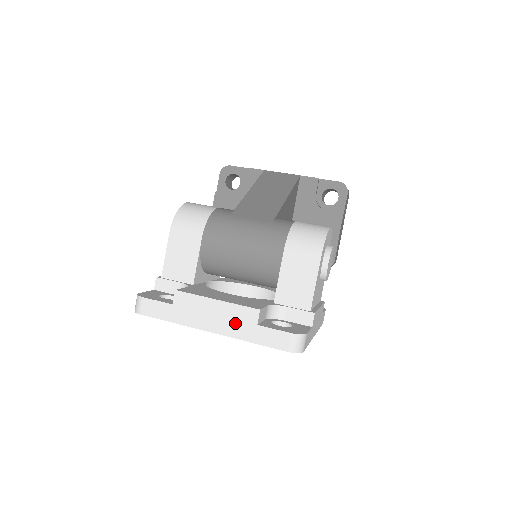
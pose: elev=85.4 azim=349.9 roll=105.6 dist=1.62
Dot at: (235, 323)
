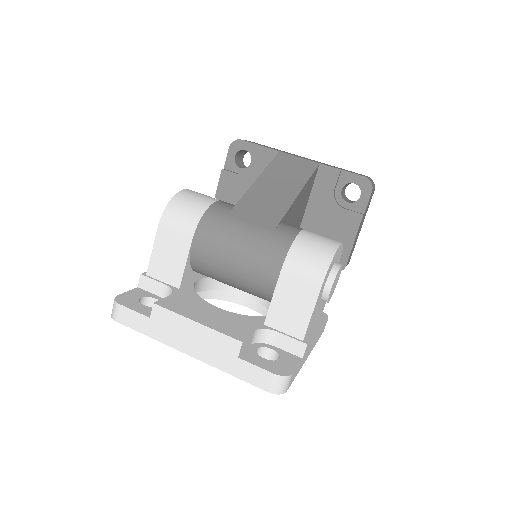
Dot at: (214, 351)
